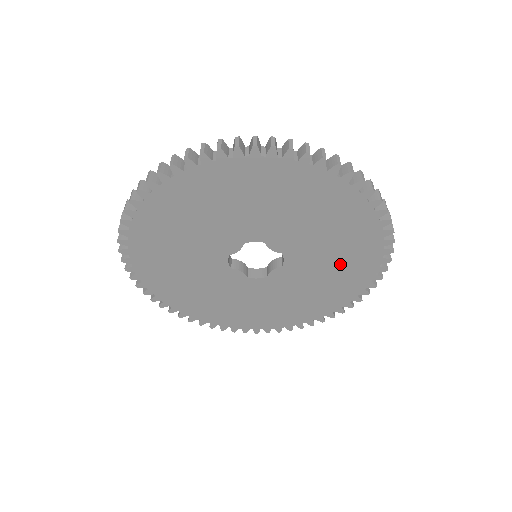
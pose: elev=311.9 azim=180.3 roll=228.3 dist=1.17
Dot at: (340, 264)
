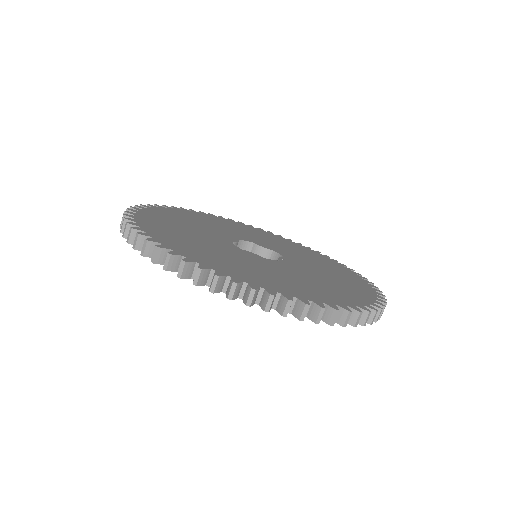
Dot at: occluded
